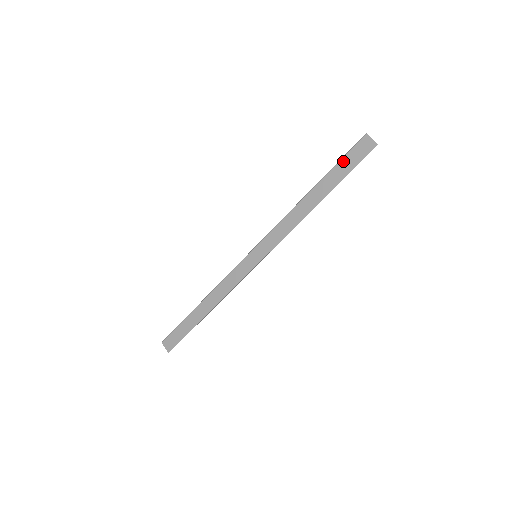
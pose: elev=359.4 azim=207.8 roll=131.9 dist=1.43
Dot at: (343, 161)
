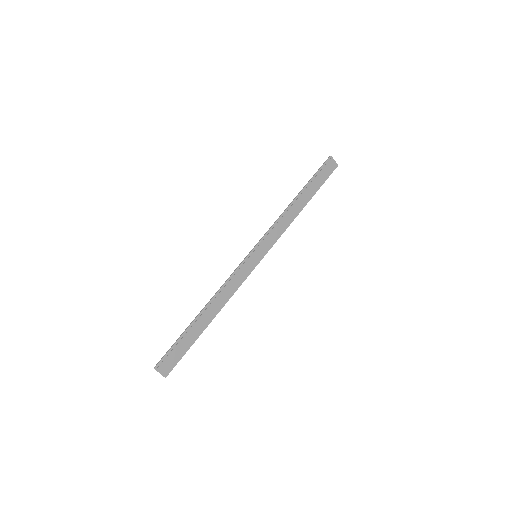
Dot at: (318, 175)
